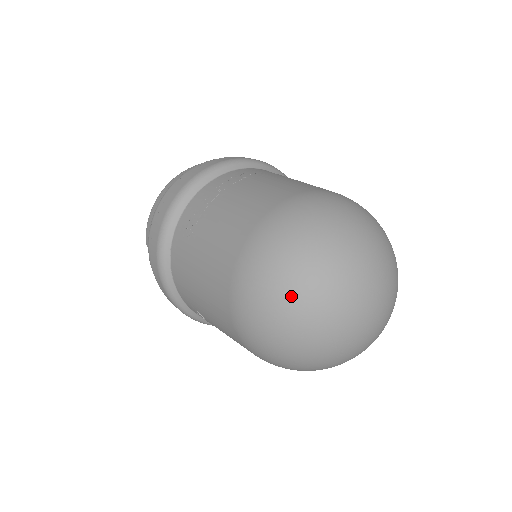
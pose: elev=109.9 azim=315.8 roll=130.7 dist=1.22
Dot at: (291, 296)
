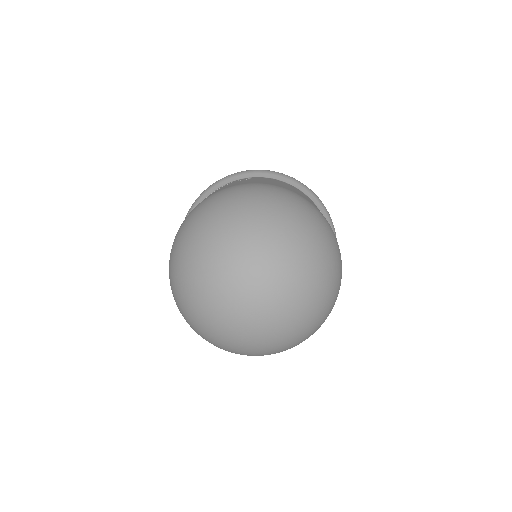
Dot at: (184, 263)
